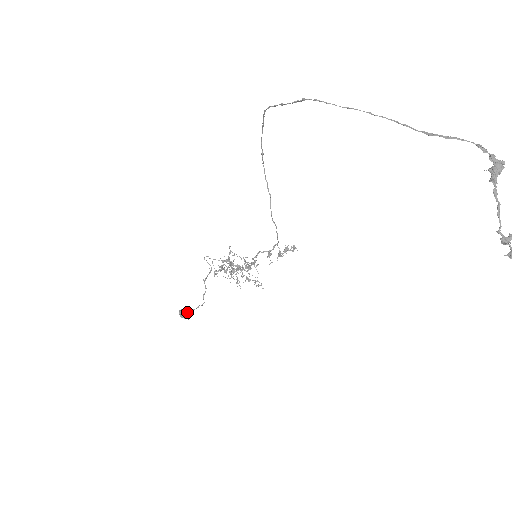
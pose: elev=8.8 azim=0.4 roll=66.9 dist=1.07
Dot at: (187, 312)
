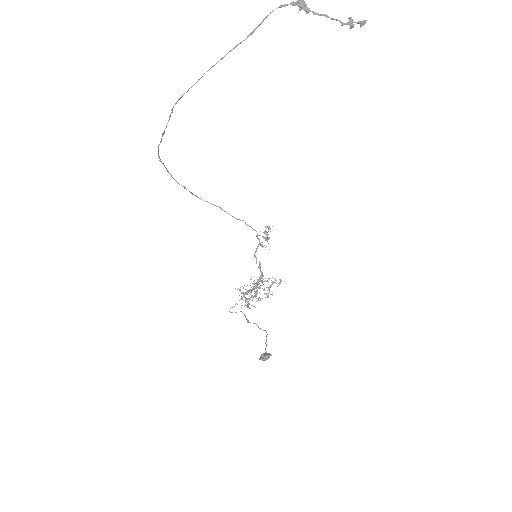
Dot at: (265, 353)
